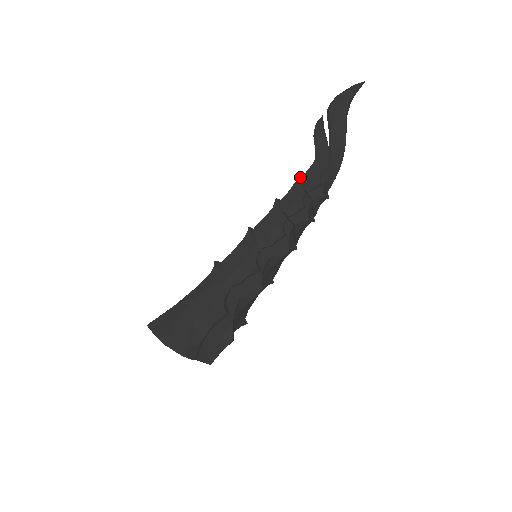
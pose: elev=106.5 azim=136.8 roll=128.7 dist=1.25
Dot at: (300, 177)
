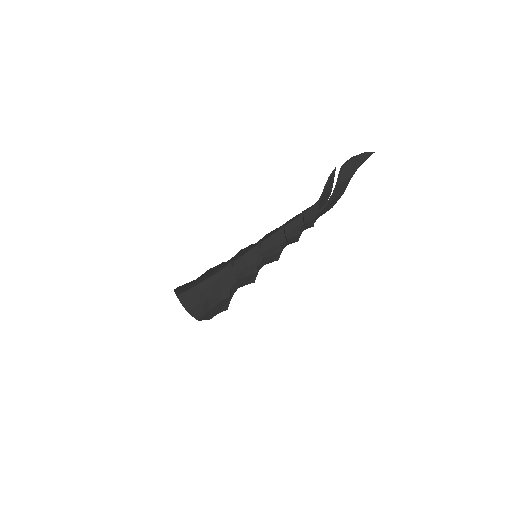
Dot at: (304, 211)
